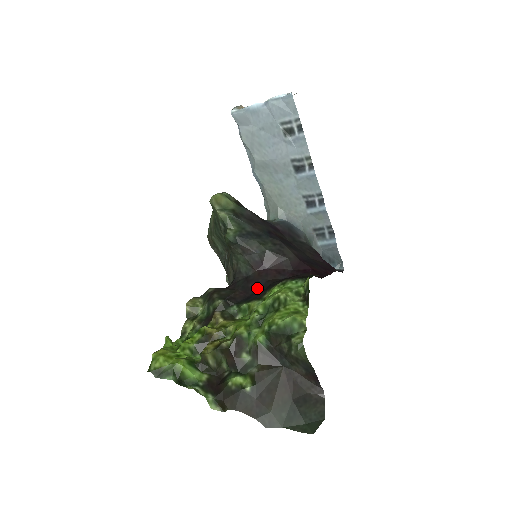
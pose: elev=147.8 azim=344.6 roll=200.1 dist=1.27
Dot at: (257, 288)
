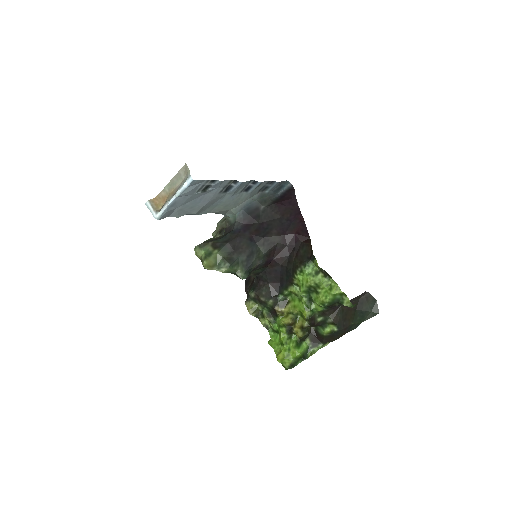
Dot at: (280, 275)
